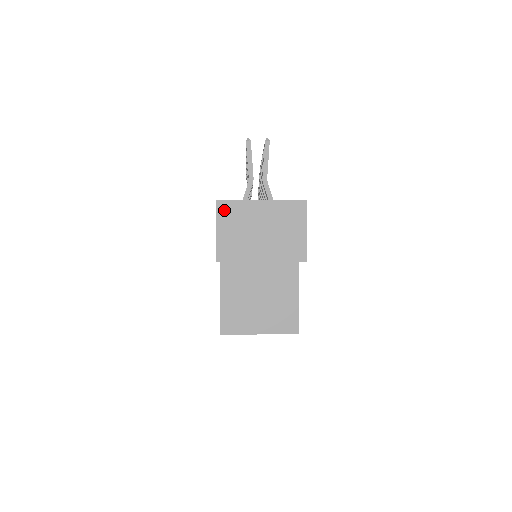
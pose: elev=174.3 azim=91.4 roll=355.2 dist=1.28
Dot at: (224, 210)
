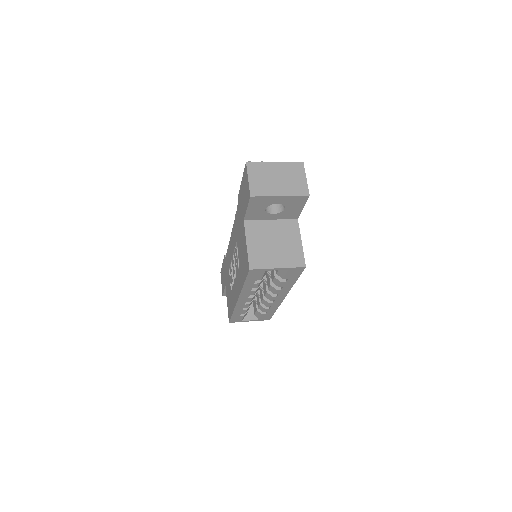
Dot at: (252, 167)
